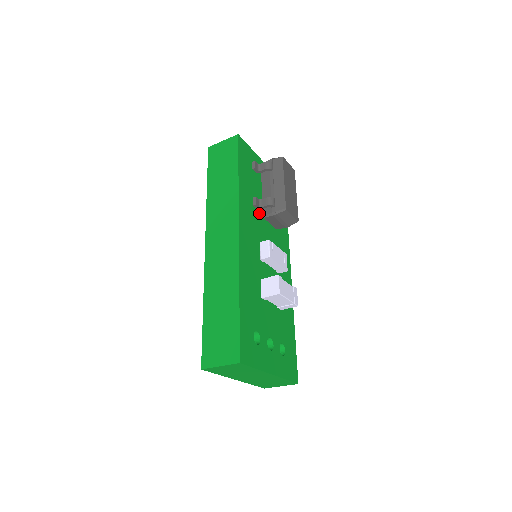
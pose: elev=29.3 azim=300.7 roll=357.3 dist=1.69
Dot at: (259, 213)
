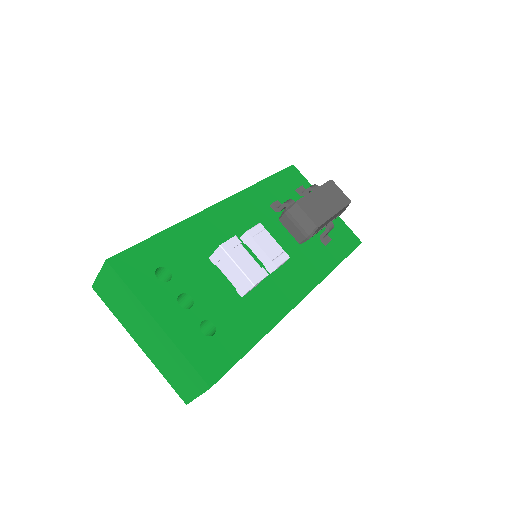
Dot at: occluded
